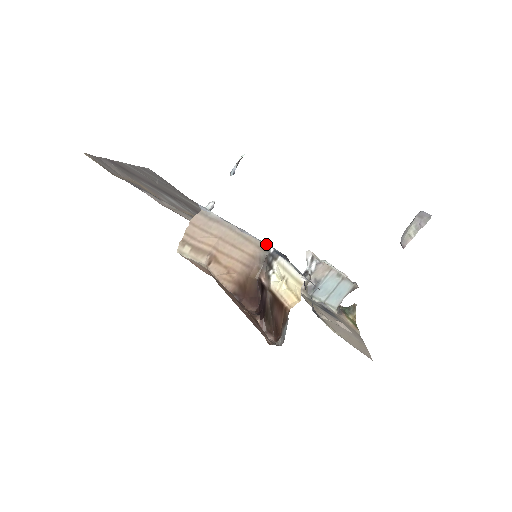
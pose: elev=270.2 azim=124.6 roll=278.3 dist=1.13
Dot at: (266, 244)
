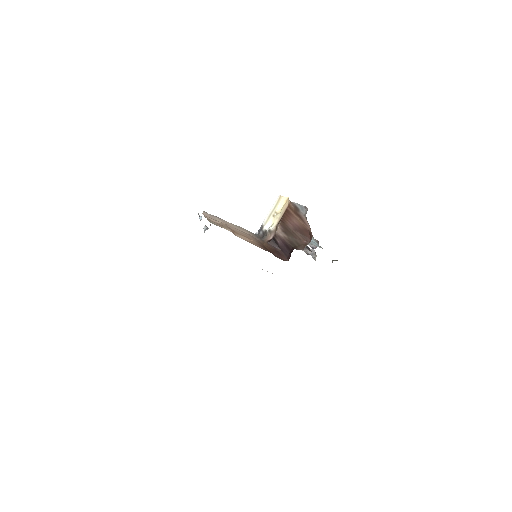
Dot at: occluded
